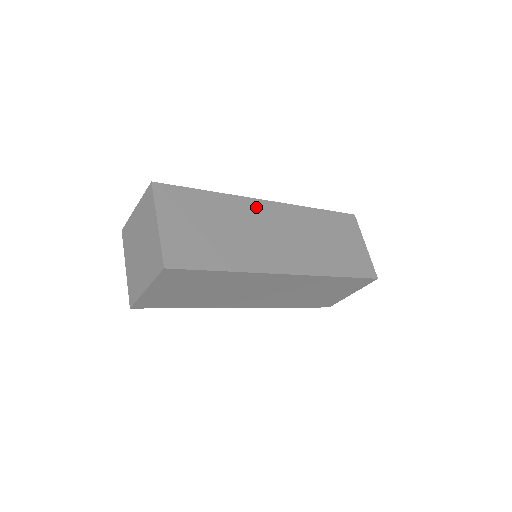
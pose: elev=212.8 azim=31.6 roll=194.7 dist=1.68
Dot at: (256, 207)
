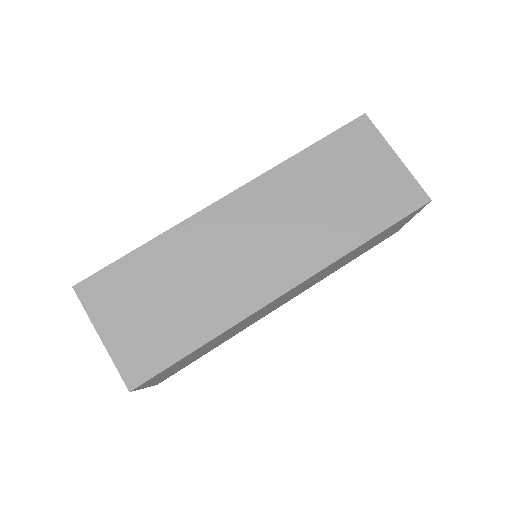
Dot at: (211, 221)
